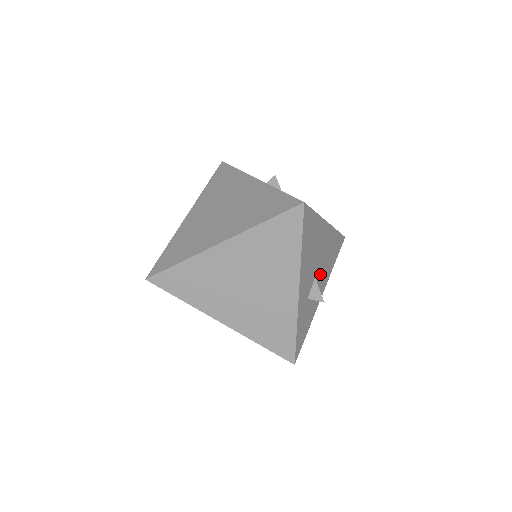
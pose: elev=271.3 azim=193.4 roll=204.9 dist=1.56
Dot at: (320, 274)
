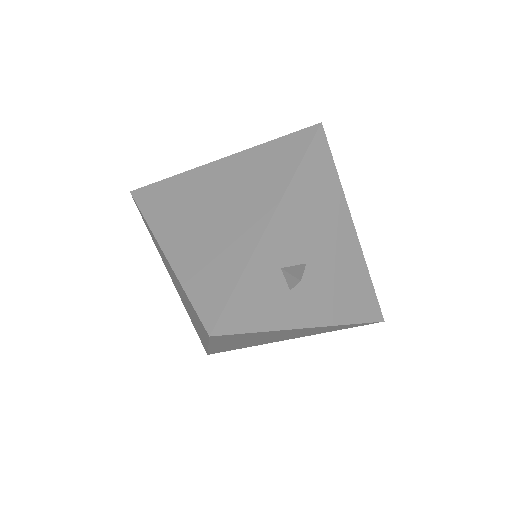
Dot at: (318, 281)
